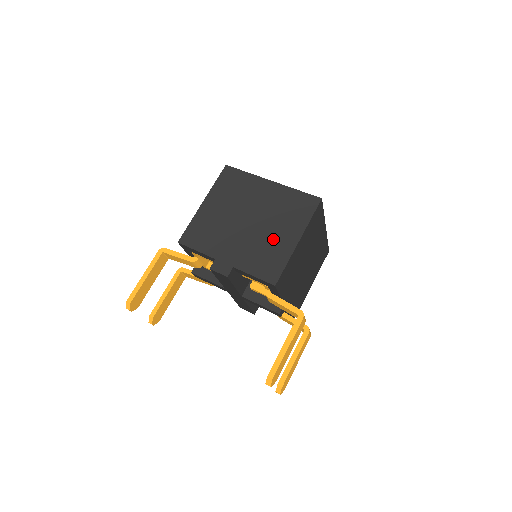
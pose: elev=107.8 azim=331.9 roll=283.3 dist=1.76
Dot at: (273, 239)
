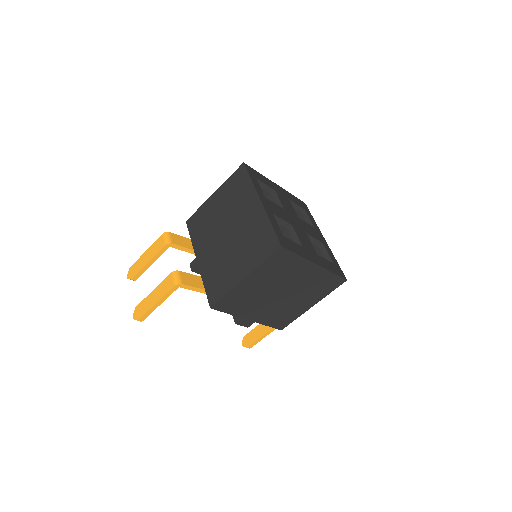
Dot at: (295, 306)
